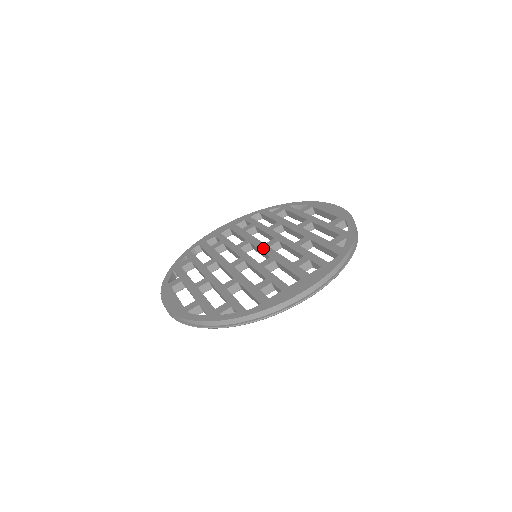
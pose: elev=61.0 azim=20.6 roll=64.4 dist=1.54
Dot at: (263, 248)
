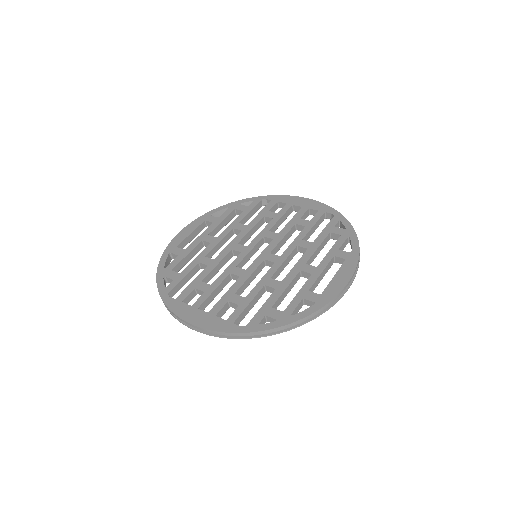
Dot at: (261, 256)
